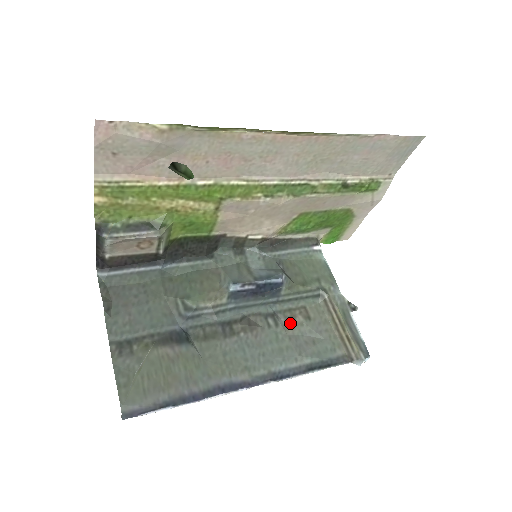
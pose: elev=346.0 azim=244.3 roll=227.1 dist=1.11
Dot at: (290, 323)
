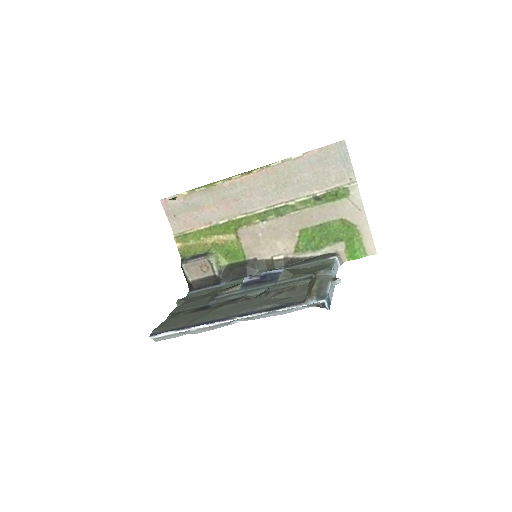
Dot at: (277, 294)
